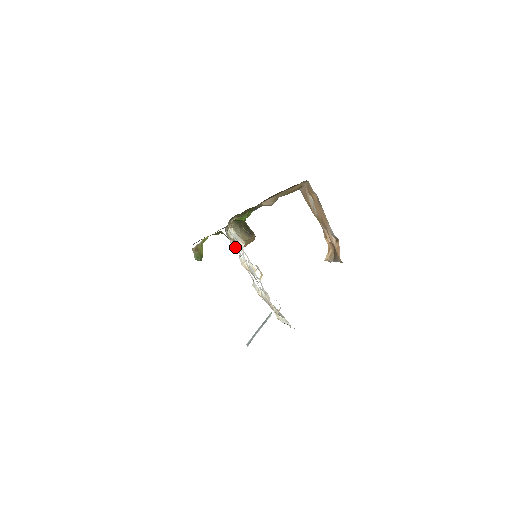
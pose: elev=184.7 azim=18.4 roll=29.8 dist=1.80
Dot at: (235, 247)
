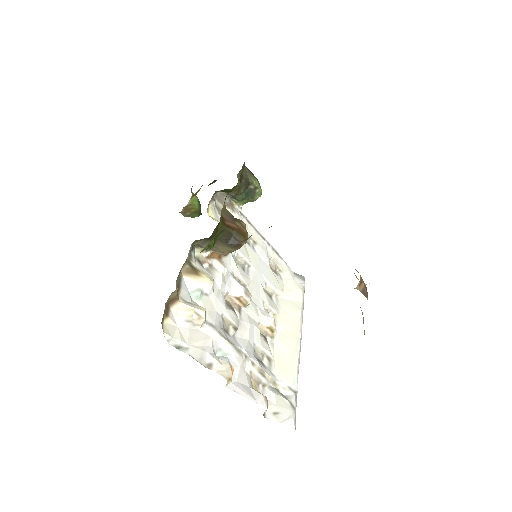
Dot at: (235, 215)
